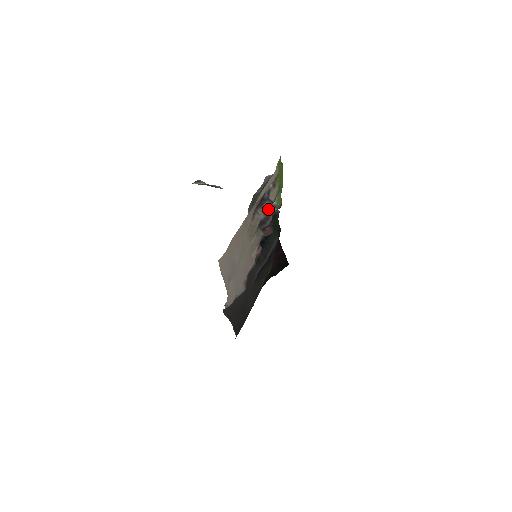
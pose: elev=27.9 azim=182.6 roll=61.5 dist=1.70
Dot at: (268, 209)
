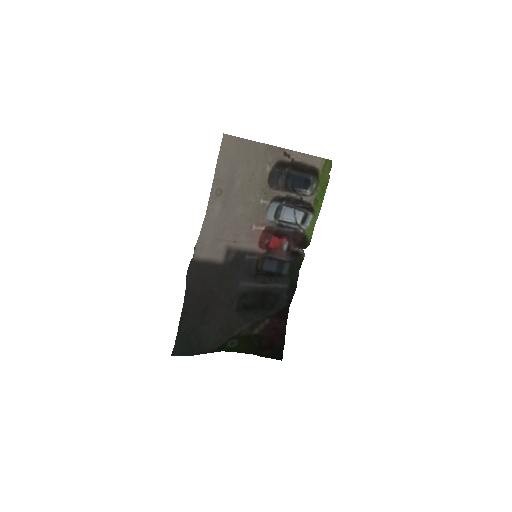
Dot at: (295, 226)
